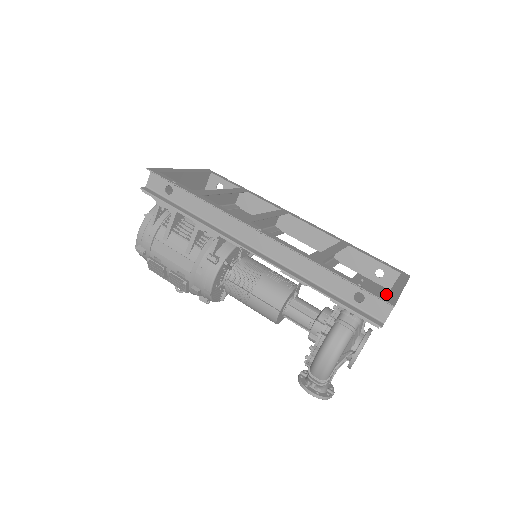
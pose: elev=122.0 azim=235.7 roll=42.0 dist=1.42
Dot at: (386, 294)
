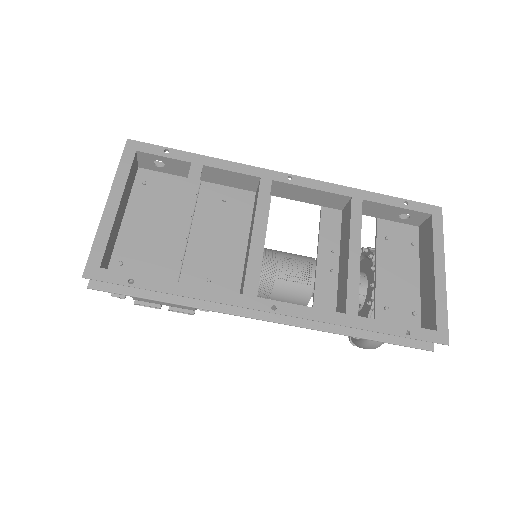
Dot at: (417, 245)
